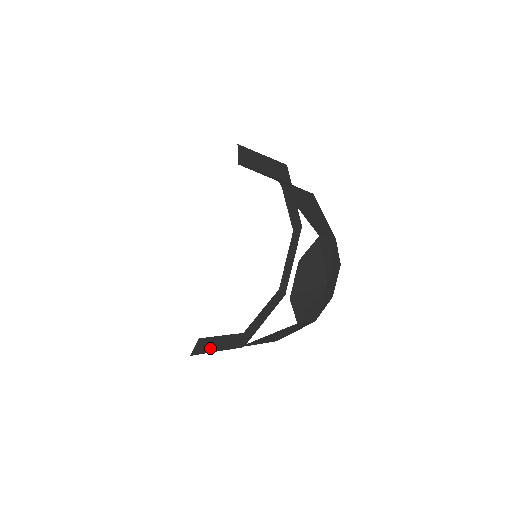
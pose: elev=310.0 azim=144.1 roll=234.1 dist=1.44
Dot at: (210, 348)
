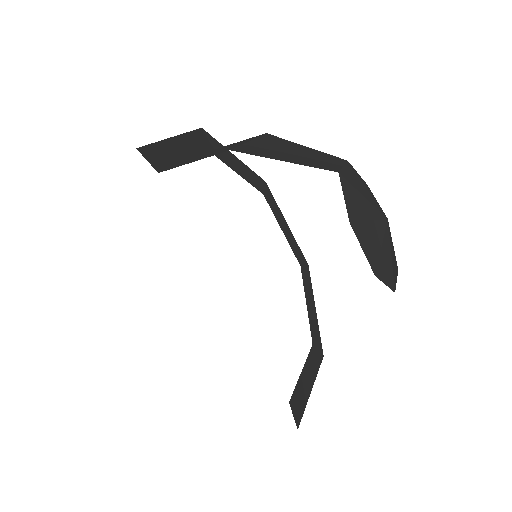
Dot at: (304, 397)
